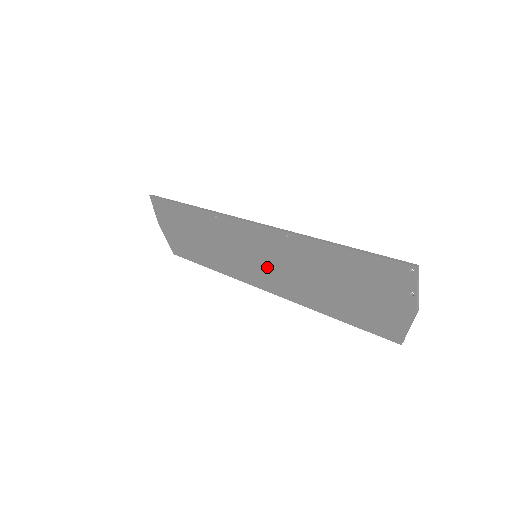
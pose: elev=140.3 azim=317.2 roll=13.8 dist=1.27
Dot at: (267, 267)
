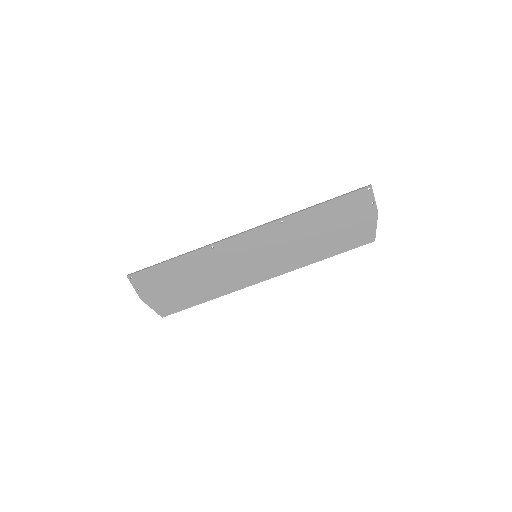
Dot at: (268, 258)
